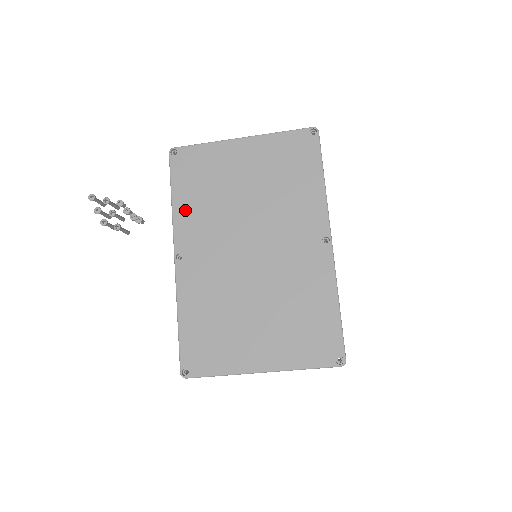
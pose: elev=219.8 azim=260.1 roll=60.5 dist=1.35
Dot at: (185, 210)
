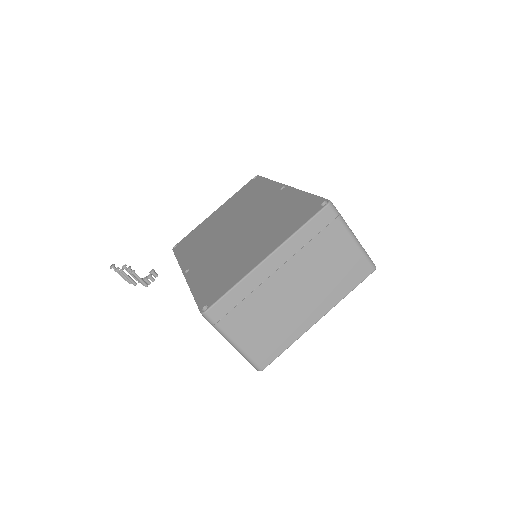
Dot at: (186, 255)
